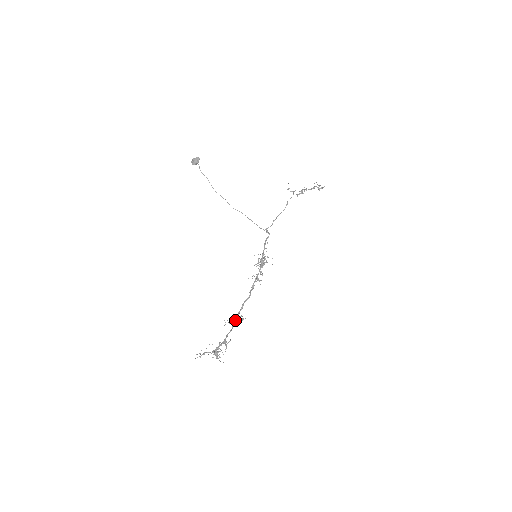
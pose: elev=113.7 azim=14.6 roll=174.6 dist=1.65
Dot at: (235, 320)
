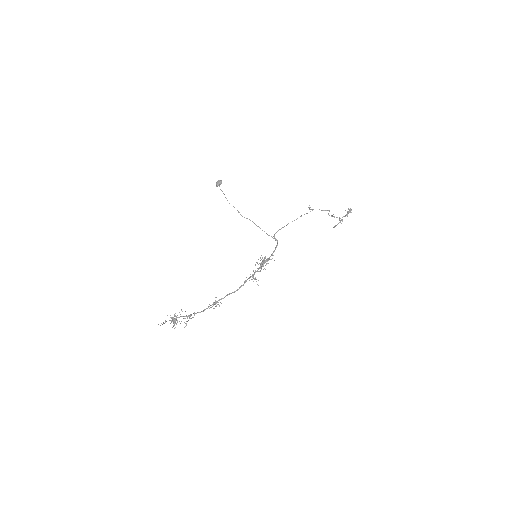
Dot at: (212, 304)
